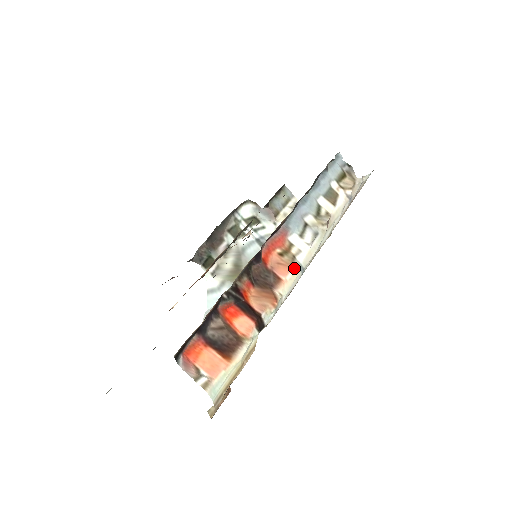
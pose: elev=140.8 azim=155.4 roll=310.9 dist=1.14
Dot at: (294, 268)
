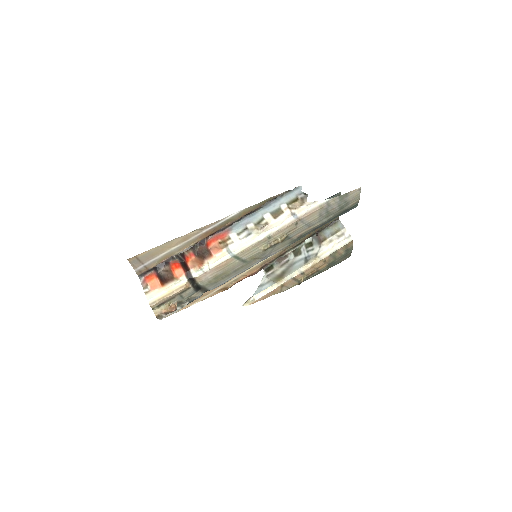
Dot at: (224, 251)
